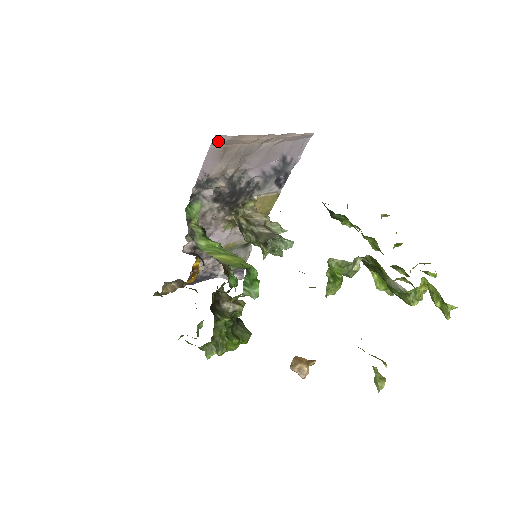
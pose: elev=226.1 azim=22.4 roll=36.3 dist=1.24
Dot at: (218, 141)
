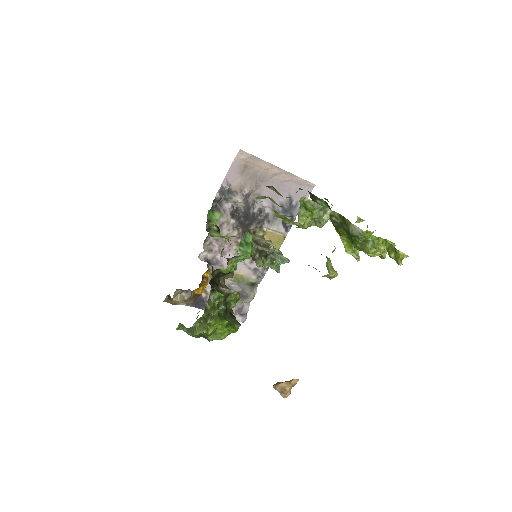
Dot at: (241, 156)
